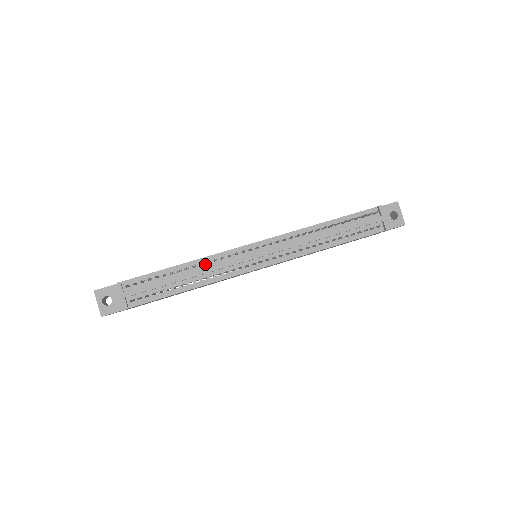
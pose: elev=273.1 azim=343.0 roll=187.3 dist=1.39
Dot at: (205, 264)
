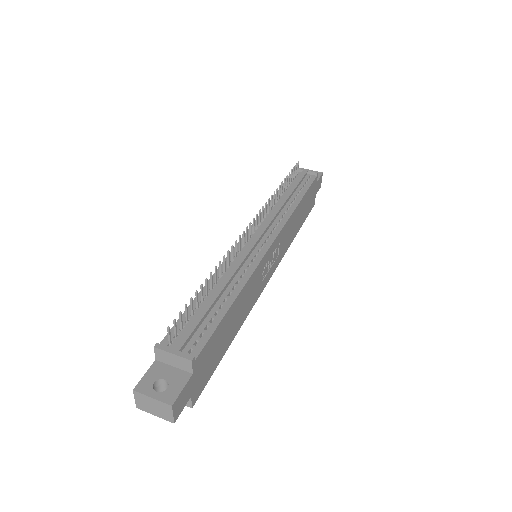
Dot at: (223, 274)
